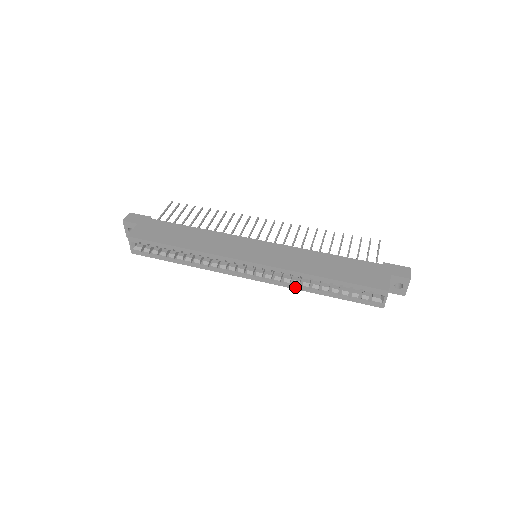
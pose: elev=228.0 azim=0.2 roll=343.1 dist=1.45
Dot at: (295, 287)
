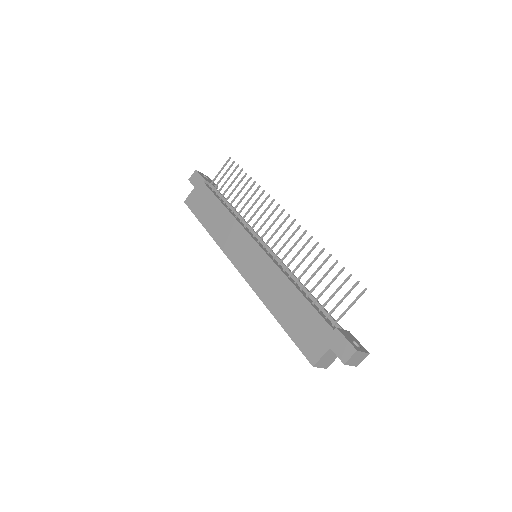
Dot at: occluded
